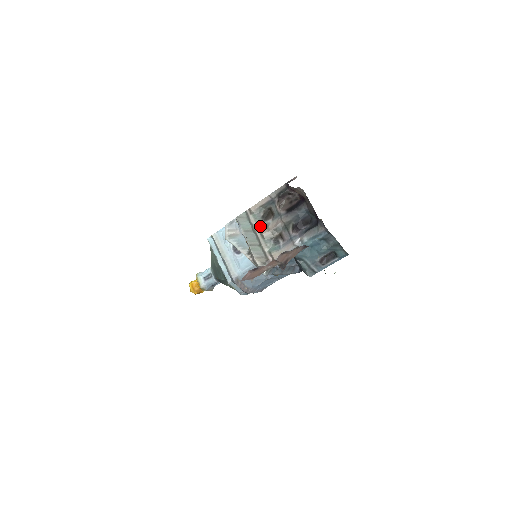
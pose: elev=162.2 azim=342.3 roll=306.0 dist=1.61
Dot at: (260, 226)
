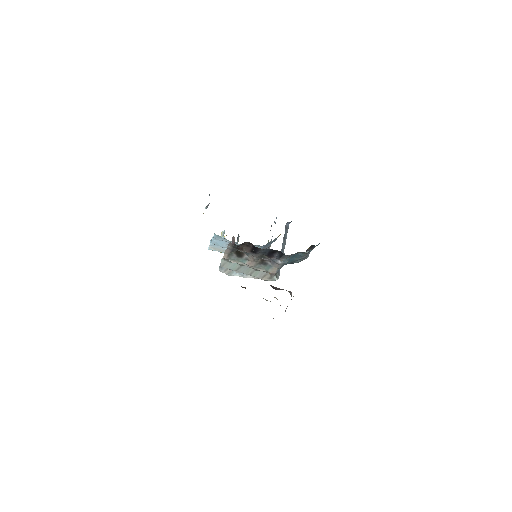
Dot at: (243, 262)
